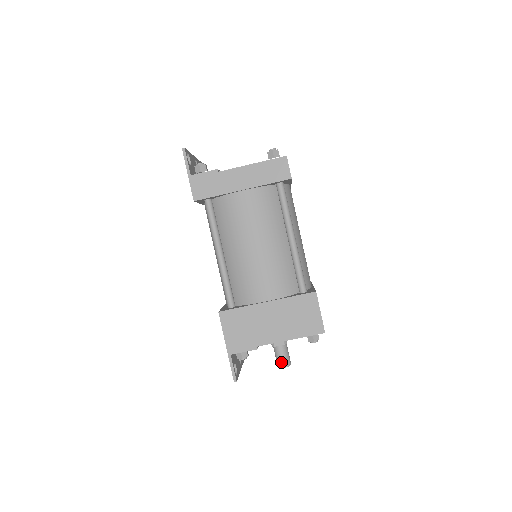
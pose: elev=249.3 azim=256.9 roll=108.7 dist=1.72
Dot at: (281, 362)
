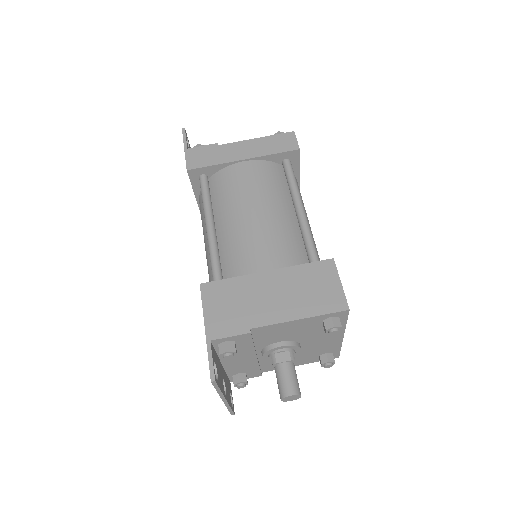
Dot at: (286, 387)
